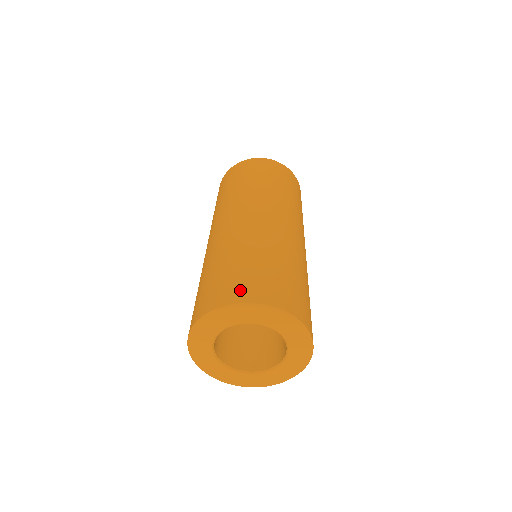
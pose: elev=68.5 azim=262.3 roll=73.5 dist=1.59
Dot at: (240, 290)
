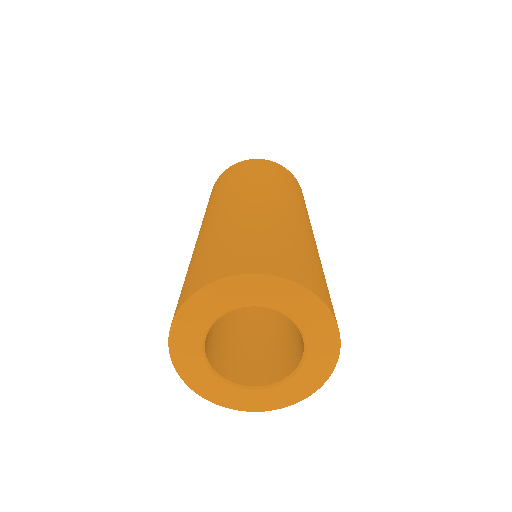
Dot at: (291, 268)
